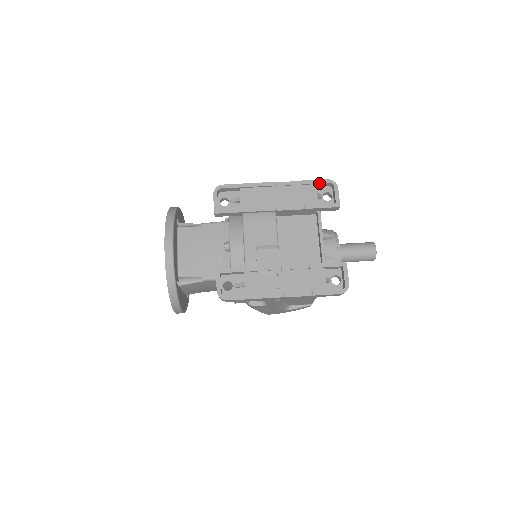
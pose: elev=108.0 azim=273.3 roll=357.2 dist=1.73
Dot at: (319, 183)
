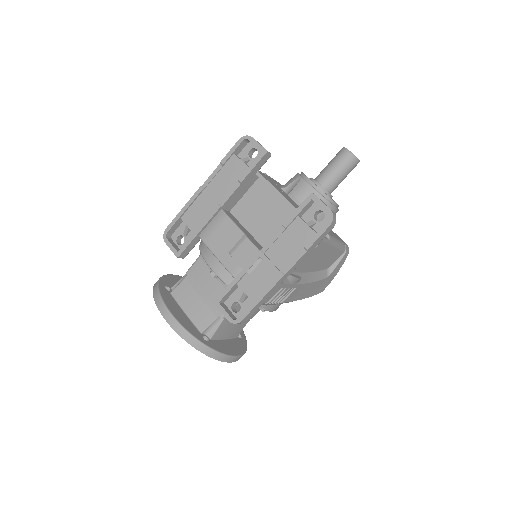
Dot at: (235, 150)
